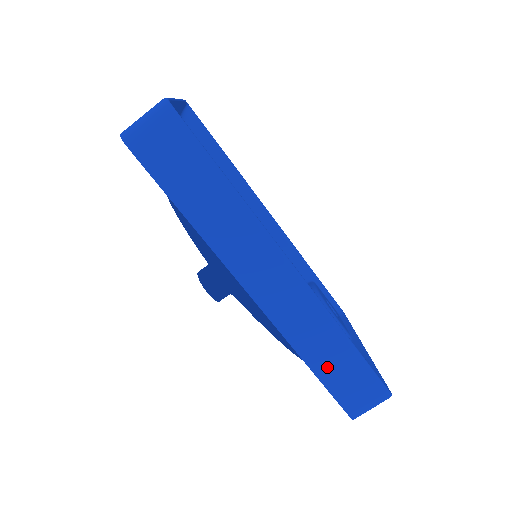
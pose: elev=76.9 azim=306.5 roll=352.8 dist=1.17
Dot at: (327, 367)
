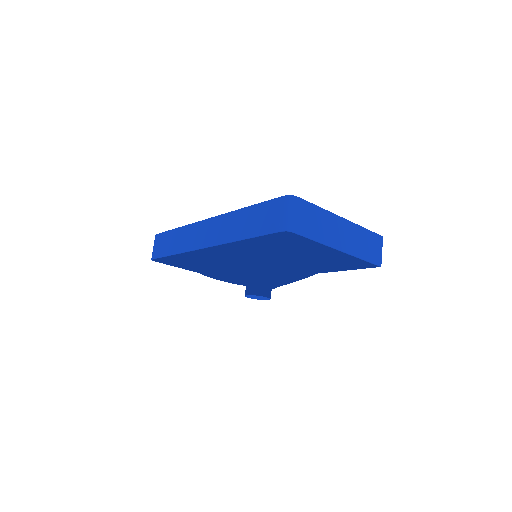
Dot at: (248, 228)
